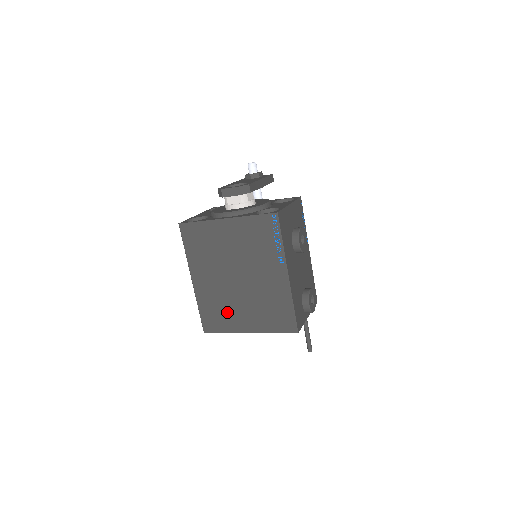
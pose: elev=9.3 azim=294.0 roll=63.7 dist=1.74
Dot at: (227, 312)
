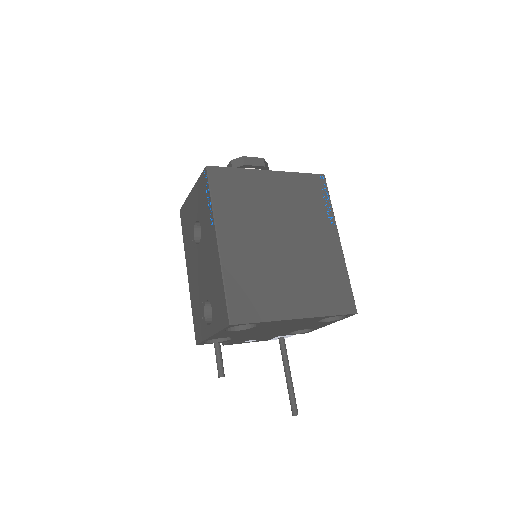
Dot at: (269, 288)
